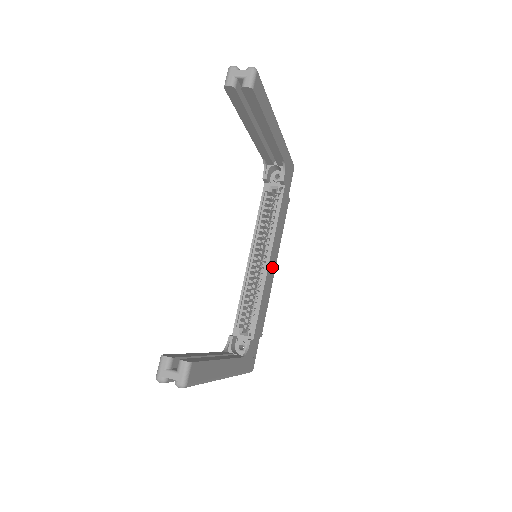
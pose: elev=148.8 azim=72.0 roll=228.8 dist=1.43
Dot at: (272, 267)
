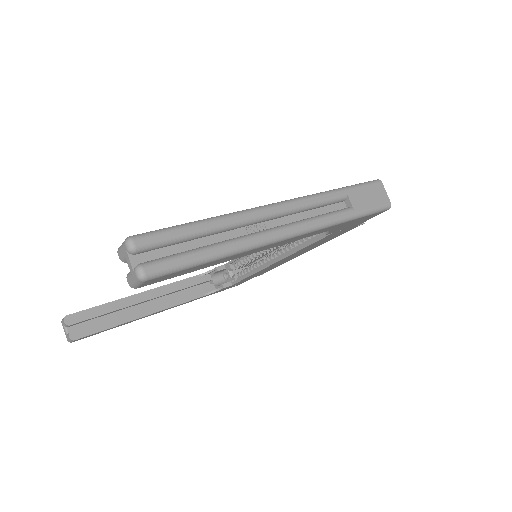
Dot at: (288, 259)
